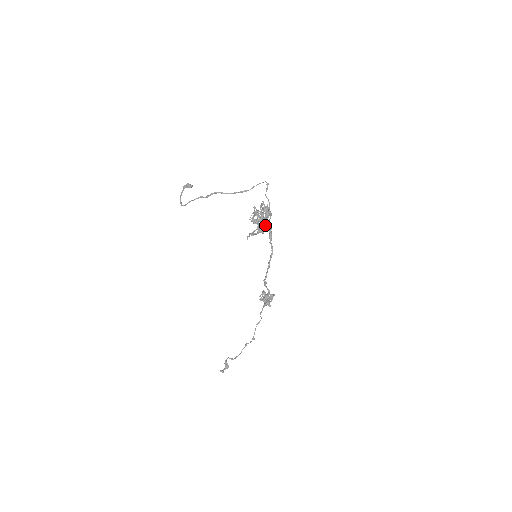
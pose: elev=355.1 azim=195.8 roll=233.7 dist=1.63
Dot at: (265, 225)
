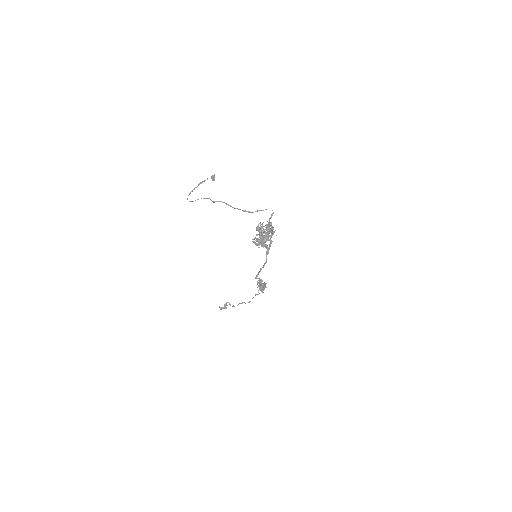
Dot at: (263, 242)
